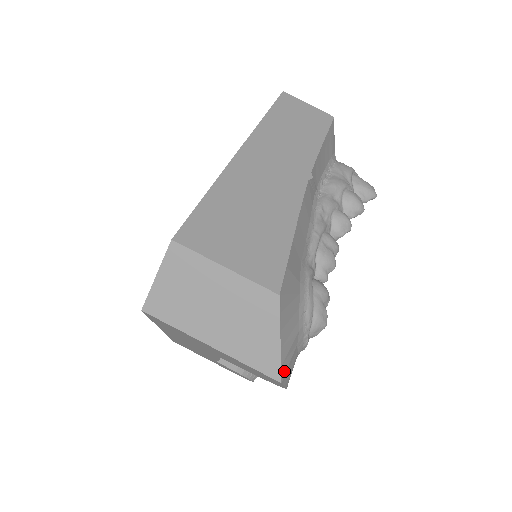
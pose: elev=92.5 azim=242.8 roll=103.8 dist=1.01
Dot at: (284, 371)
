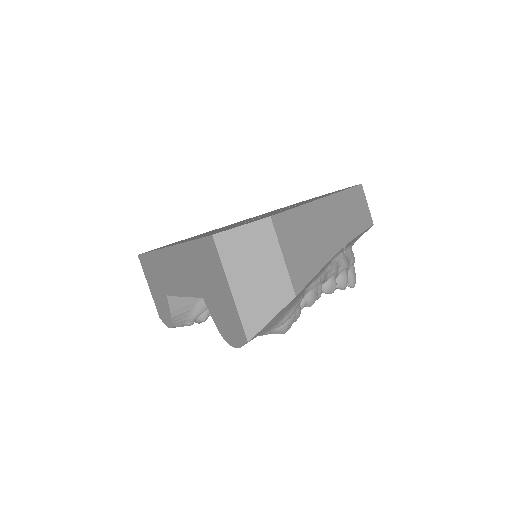
Dot at: (254, 337)
